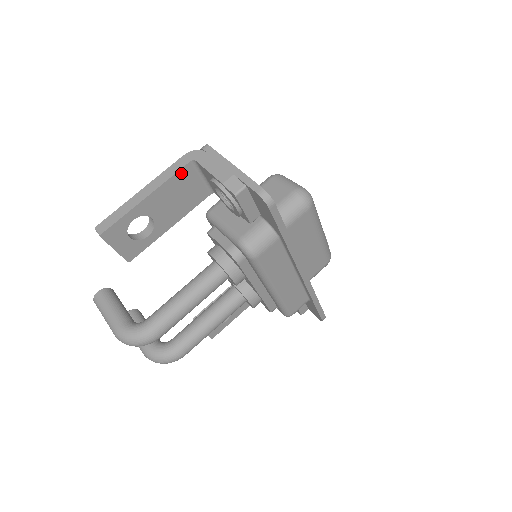
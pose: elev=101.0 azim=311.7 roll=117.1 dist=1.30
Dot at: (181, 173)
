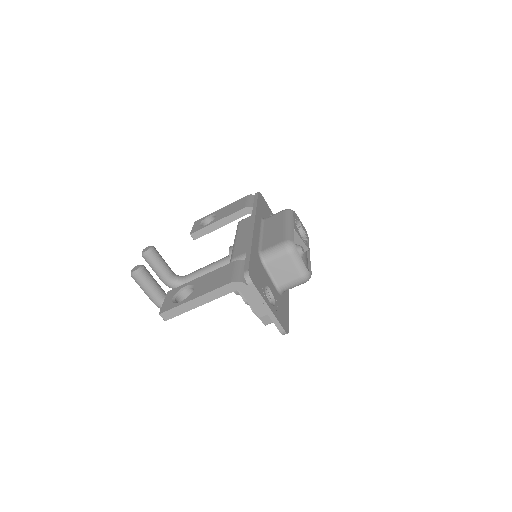
Dot at: (227, 292)
